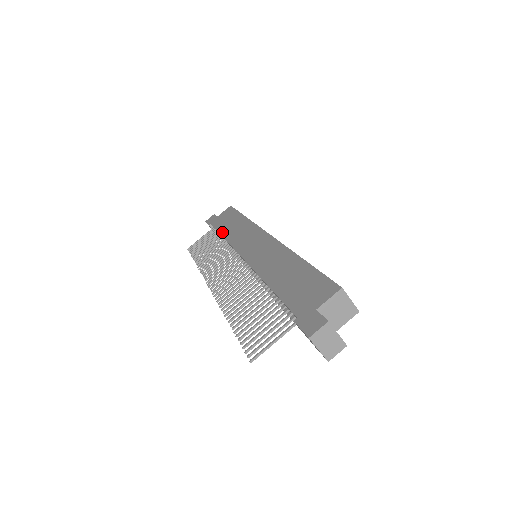
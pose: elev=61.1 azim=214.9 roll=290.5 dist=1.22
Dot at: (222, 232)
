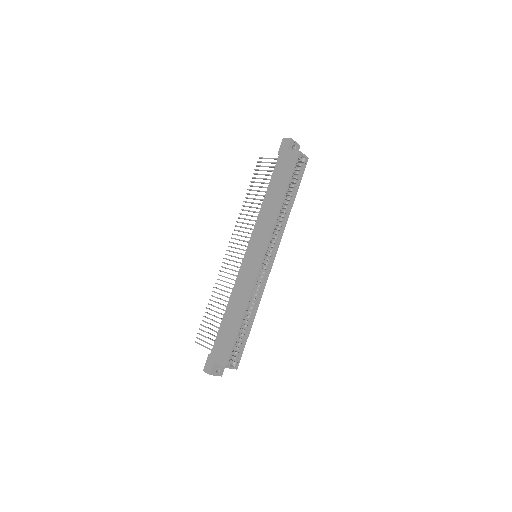
Dot at: (267, 192)
